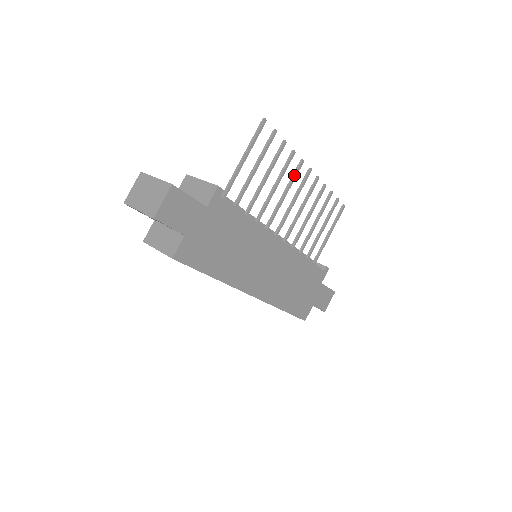
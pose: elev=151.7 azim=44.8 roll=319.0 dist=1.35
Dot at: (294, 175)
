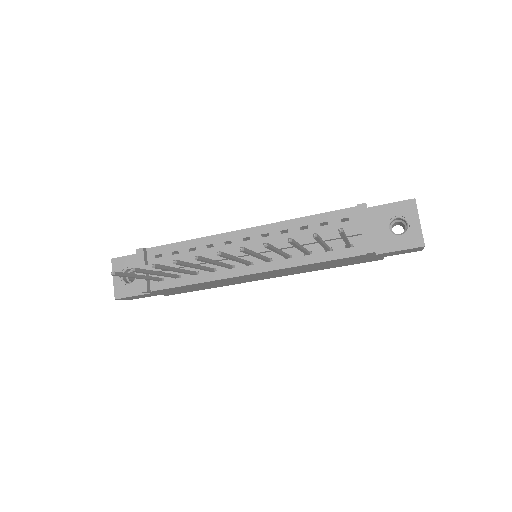
Dot at: (203, 261)
